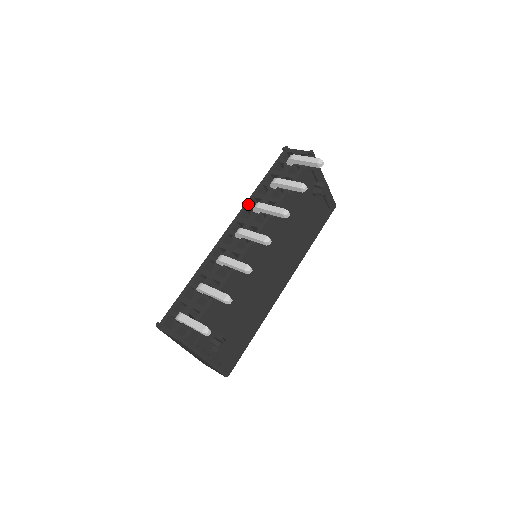
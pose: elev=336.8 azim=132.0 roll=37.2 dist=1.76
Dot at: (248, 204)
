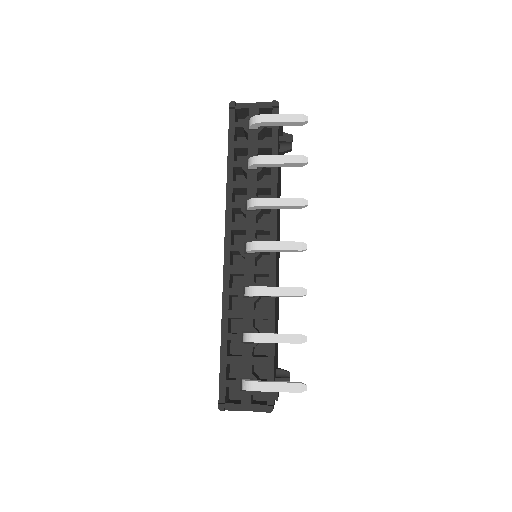
Dot at: (231, 201)
